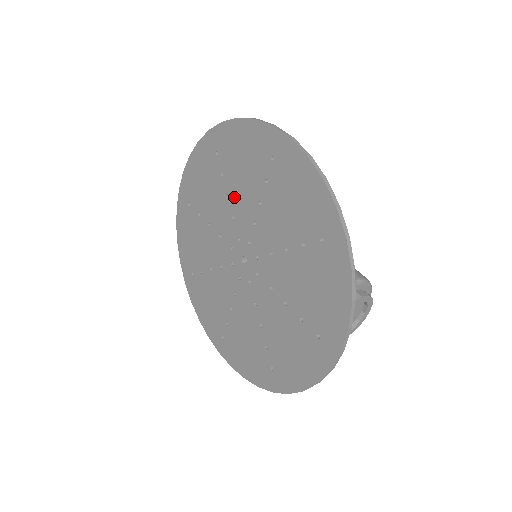
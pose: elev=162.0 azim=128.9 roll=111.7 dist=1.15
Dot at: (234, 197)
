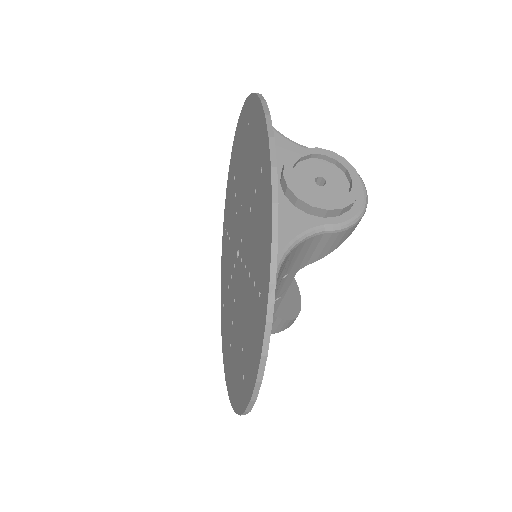
Dot at: (231, 229)
